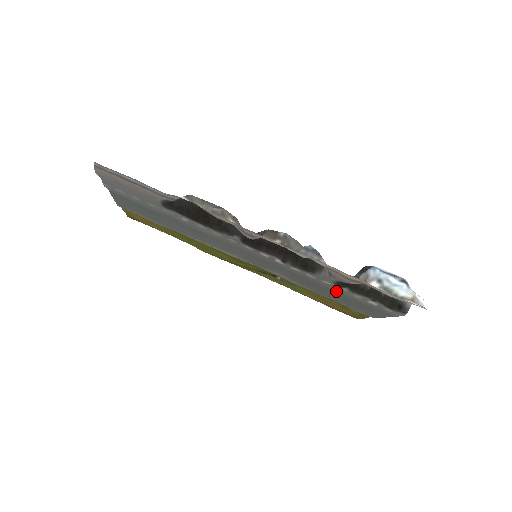
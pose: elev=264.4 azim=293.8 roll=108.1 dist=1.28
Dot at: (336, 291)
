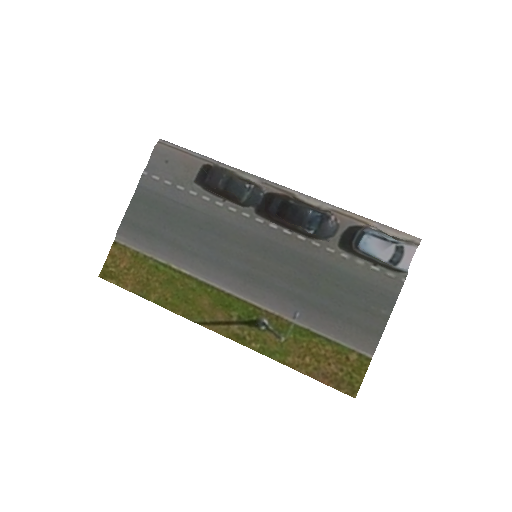
Dot at: (338, 270)
